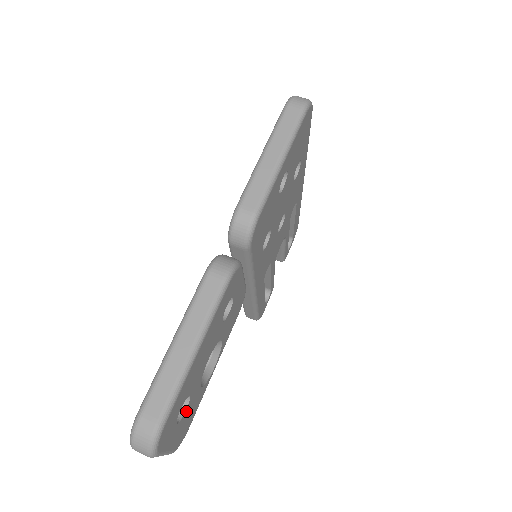
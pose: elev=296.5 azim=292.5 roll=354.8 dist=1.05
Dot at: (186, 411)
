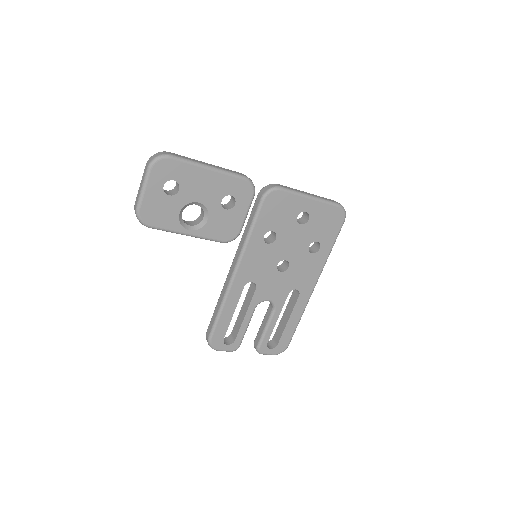
Dot at: (168, 198)
